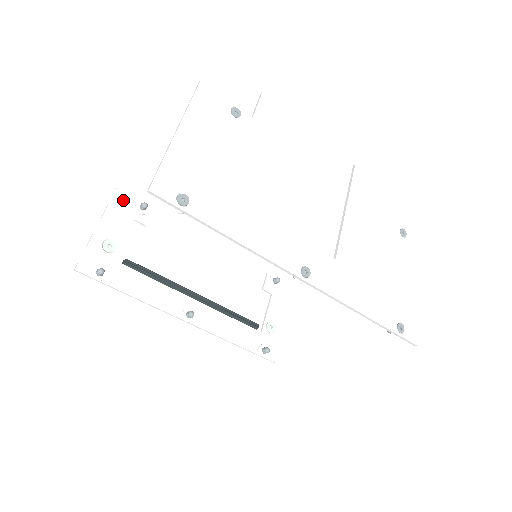
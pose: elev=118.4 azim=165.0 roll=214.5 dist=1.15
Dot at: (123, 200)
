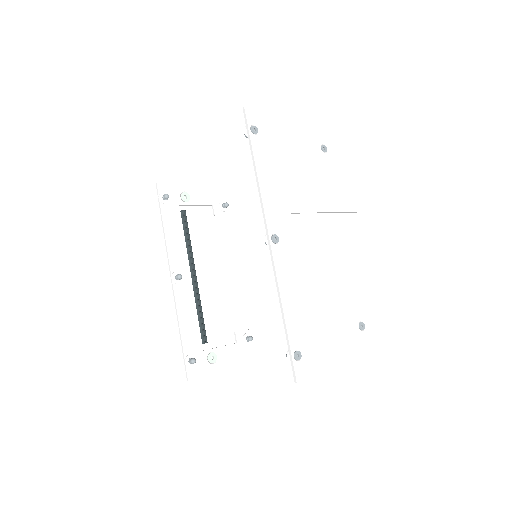
Dot at: (219, 192)
